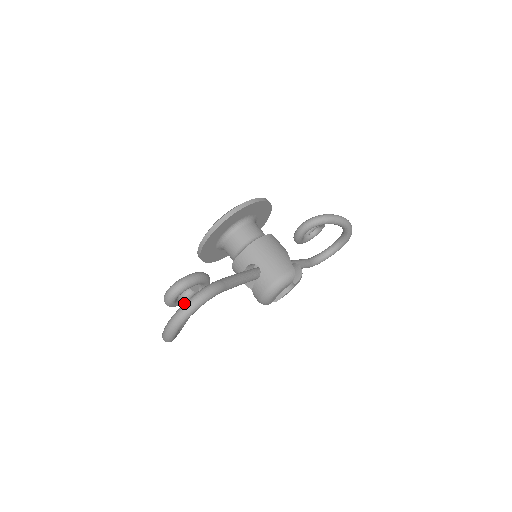
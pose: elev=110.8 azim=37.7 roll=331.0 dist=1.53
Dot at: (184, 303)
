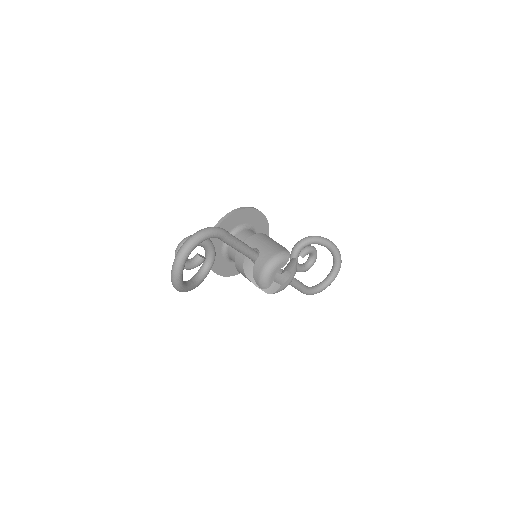
Dot at: (193, 234)
